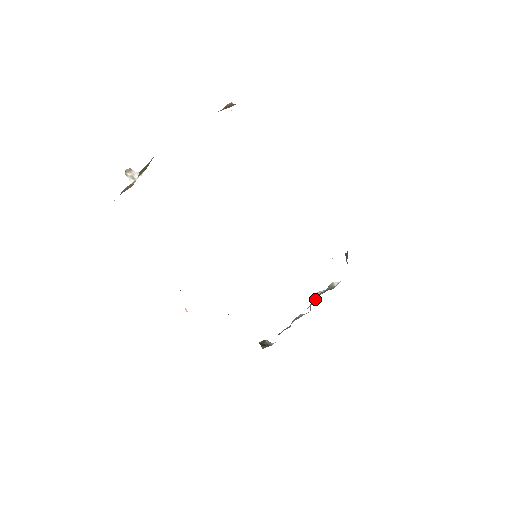
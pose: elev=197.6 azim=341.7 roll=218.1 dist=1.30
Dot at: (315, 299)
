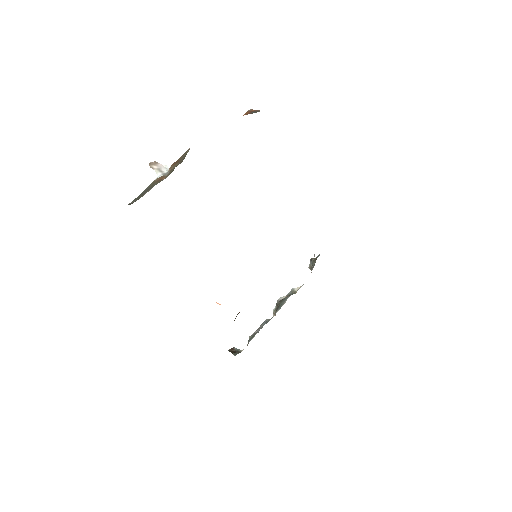
Dot at: (282, 303)
